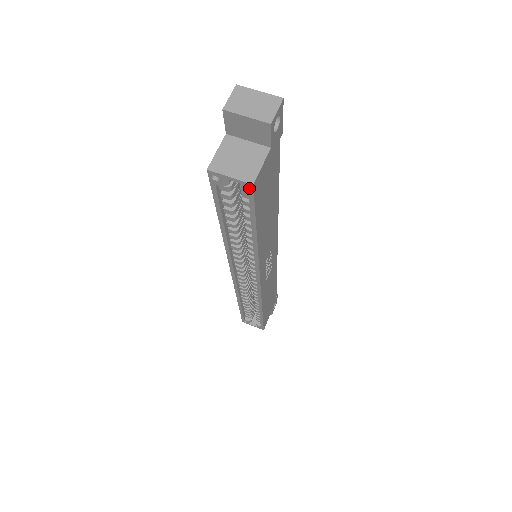
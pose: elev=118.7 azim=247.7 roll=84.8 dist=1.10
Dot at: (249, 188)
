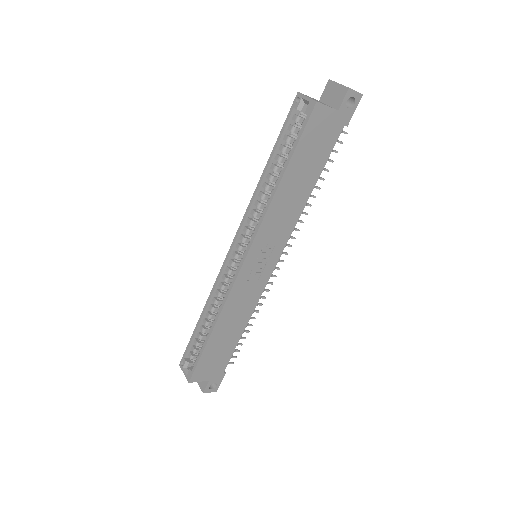
Dot at: (312, 106)
